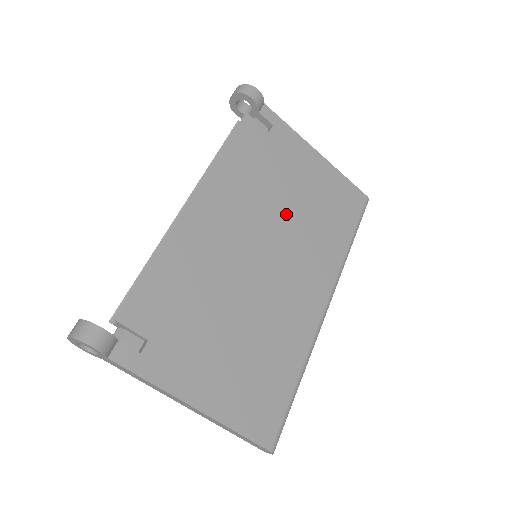
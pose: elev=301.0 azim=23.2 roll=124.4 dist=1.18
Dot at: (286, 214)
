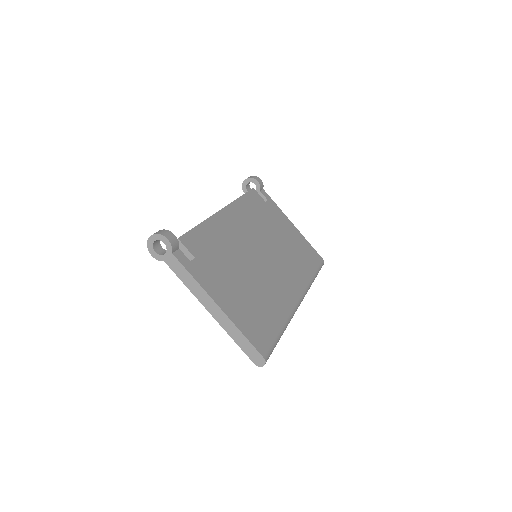
Dot at: (275, 242)
